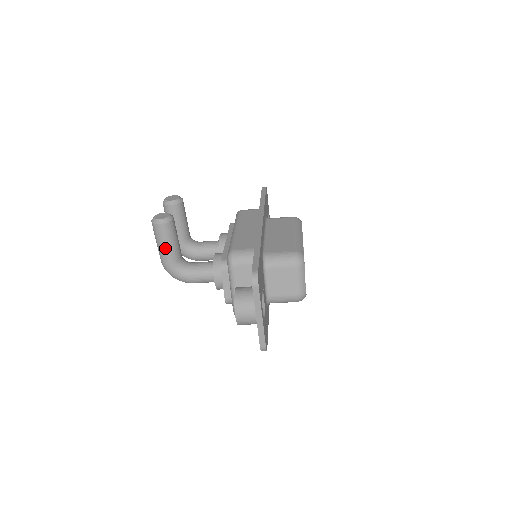
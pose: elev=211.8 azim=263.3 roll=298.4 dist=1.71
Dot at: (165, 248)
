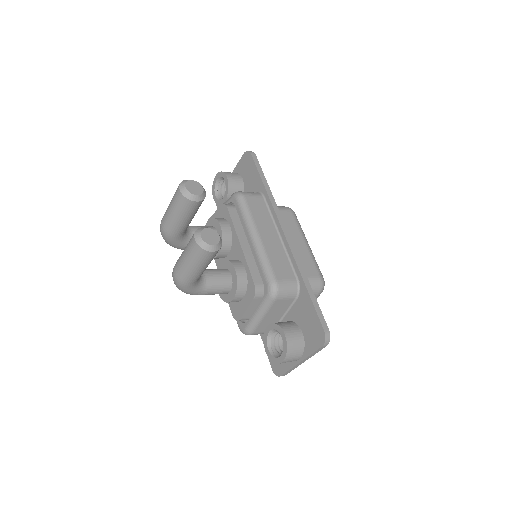
Dot at: (198, 271)
